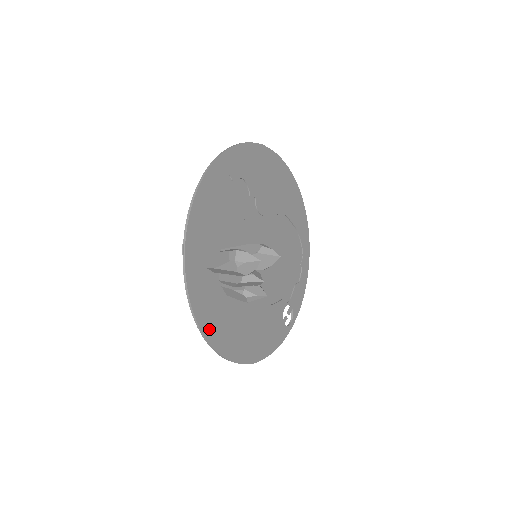
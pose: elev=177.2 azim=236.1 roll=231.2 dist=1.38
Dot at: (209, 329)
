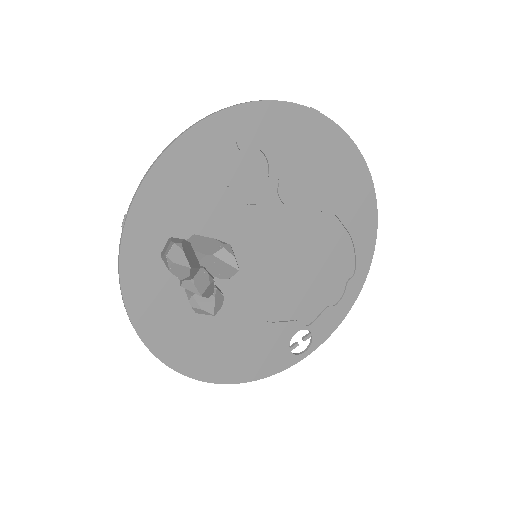
Dot at: (148, 327)
